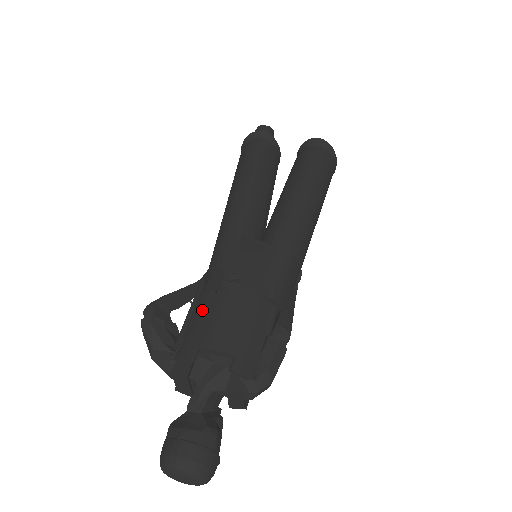
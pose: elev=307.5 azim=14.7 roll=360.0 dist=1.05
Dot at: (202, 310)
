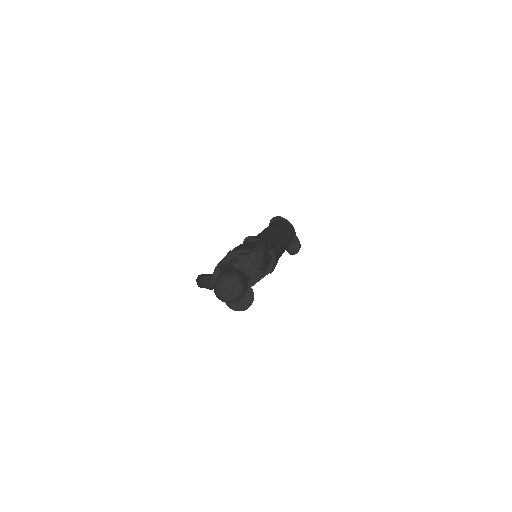
Dot at: occluded
